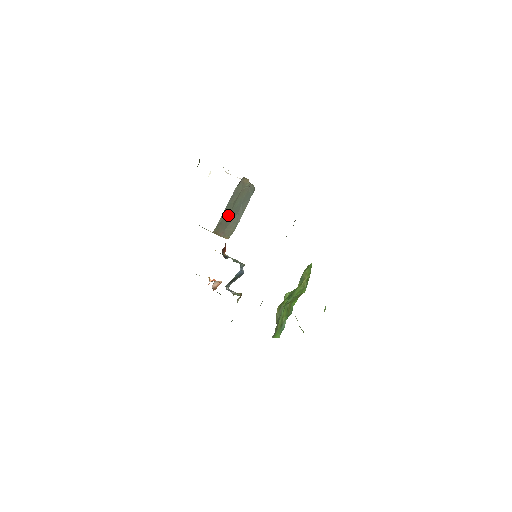
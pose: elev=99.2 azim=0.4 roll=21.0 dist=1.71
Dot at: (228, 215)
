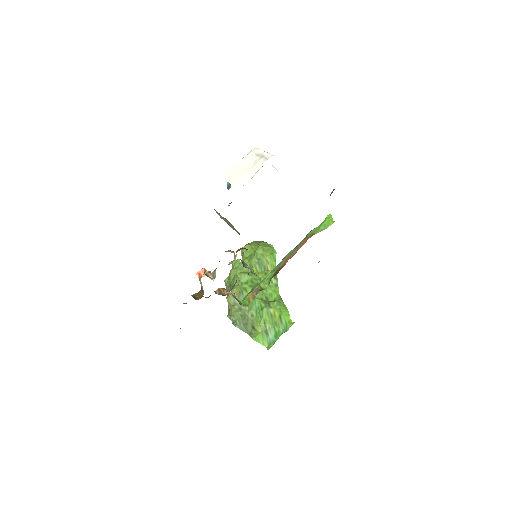
Dot at: occluded
